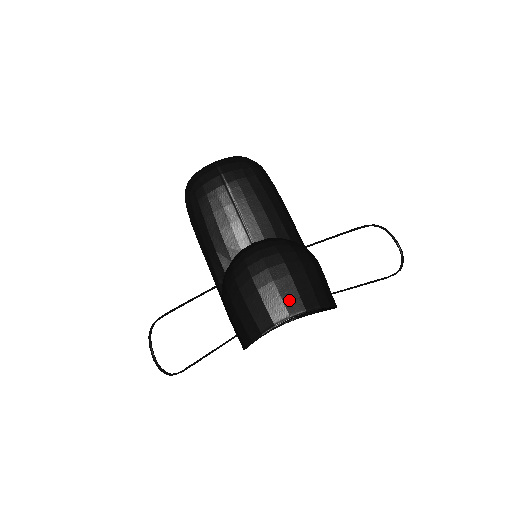
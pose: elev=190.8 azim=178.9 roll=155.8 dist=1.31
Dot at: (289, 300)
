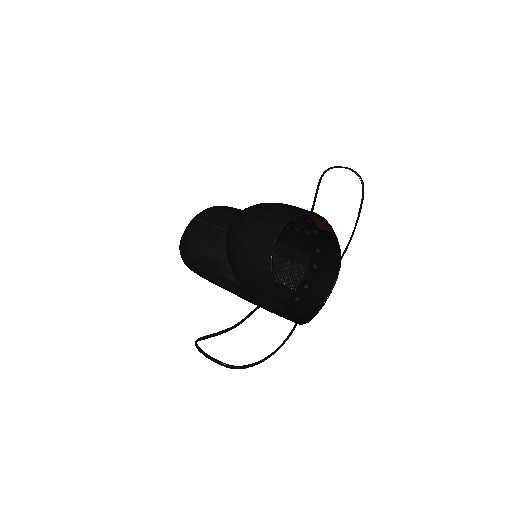
Dot at: (274, 220)
